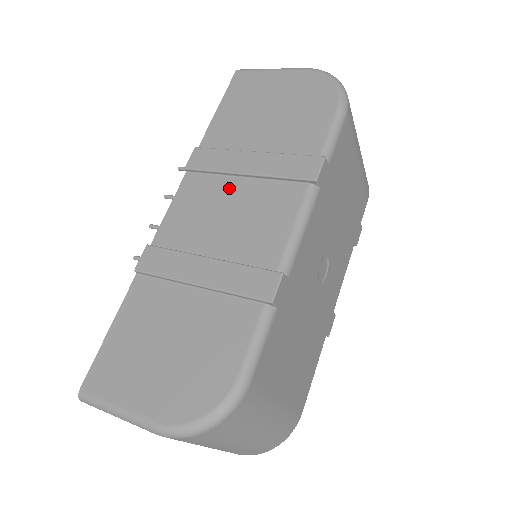
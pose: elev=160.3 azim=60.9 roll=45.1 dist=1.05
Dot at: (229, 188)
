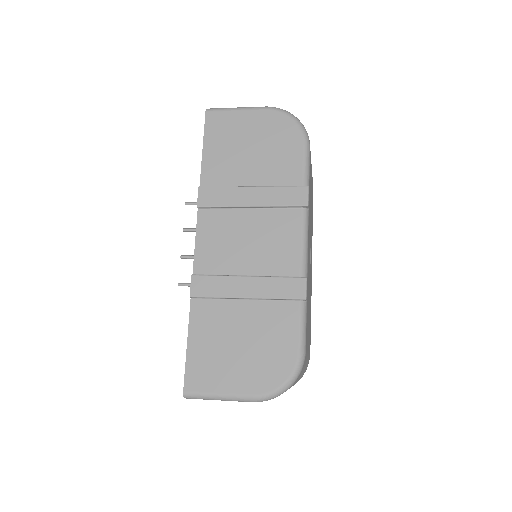
Dot at: (241, 219)
